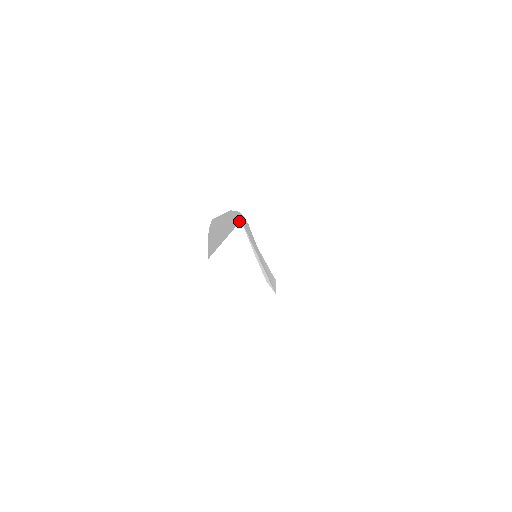
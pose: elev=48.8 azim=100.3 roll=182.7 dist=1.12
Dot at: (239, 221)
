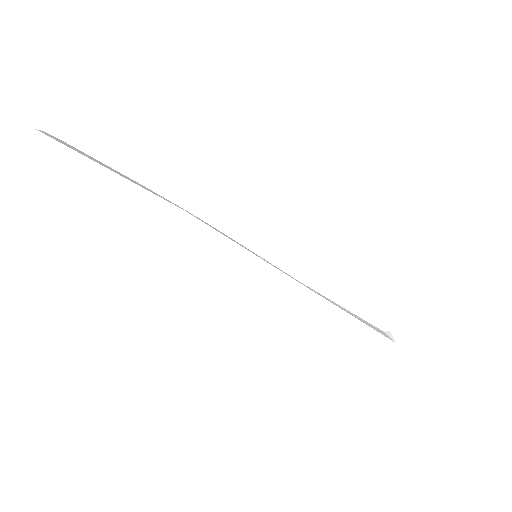
Dot at: occluded
